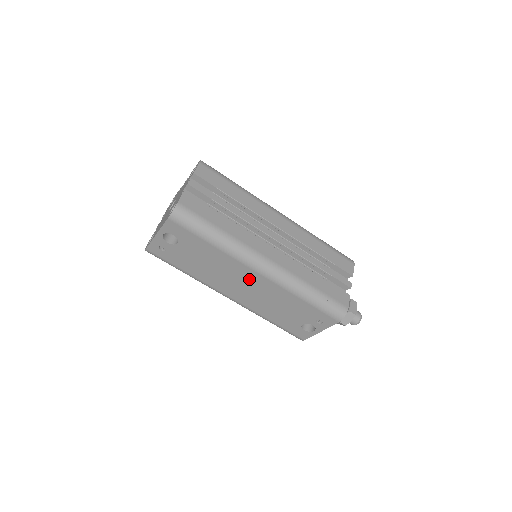
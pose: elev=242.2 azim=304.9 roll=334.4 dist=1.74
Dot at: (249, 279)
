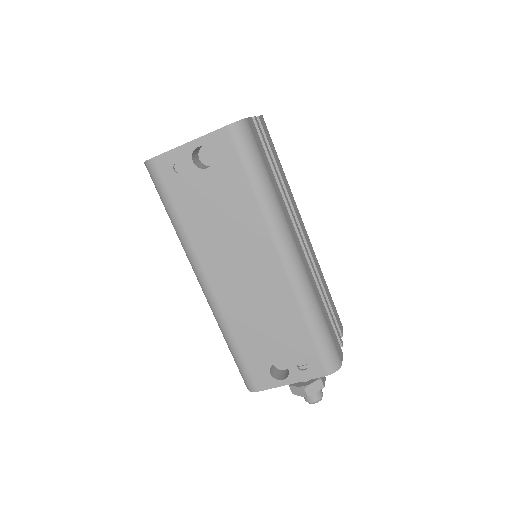
Dot at: (260, 264)
